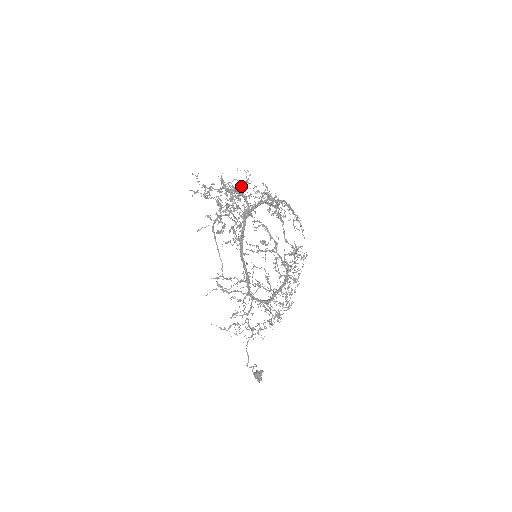
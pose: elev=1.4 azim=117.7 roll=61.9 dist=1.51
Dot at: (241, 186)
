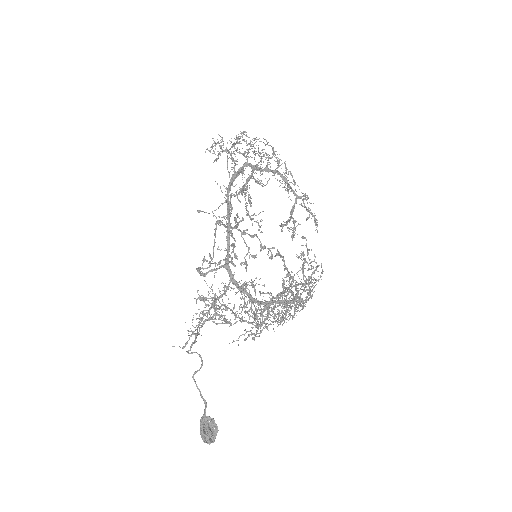
Dot at: occluded
